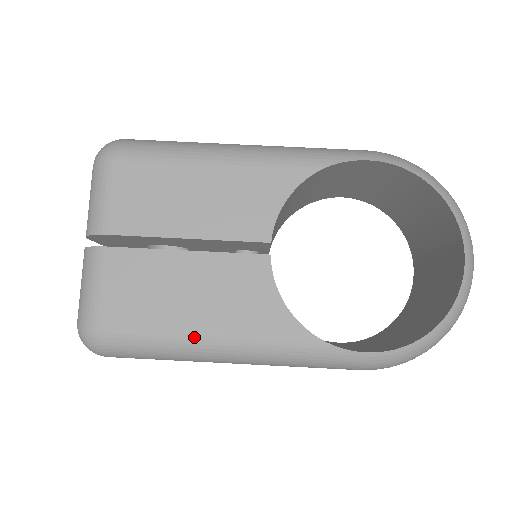
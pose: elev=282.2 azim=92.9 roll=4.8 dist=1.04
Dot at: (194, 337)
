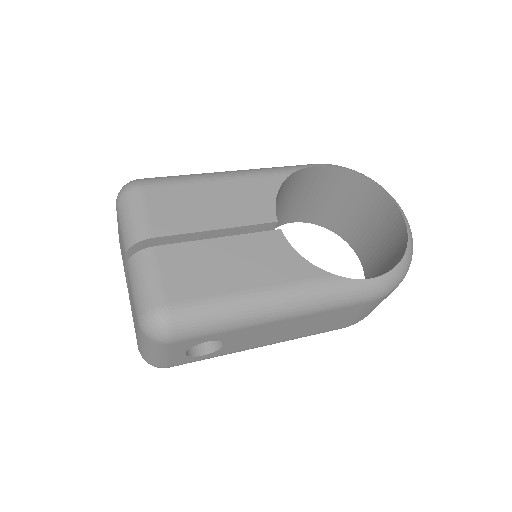
Dot at: (248, 296)
